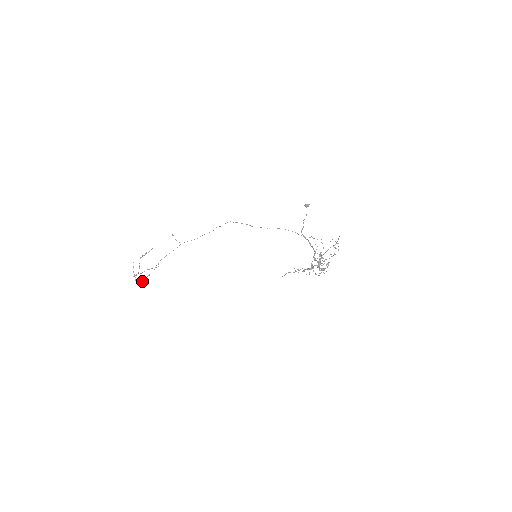
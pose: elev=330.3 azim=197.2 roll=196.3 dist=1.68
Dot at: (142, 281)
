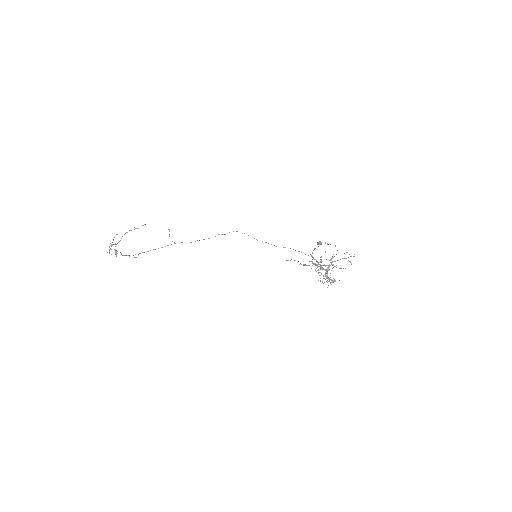
Dot at: occluded
